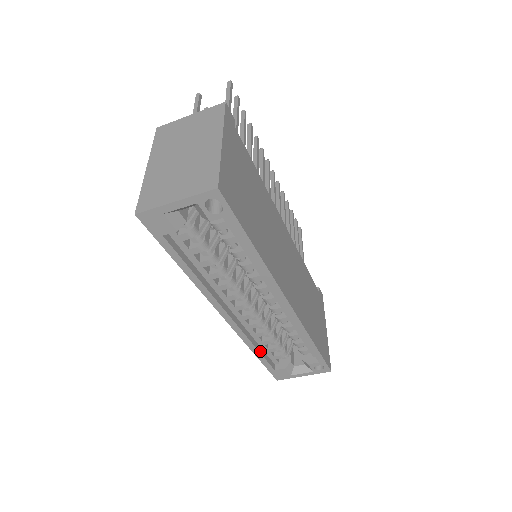
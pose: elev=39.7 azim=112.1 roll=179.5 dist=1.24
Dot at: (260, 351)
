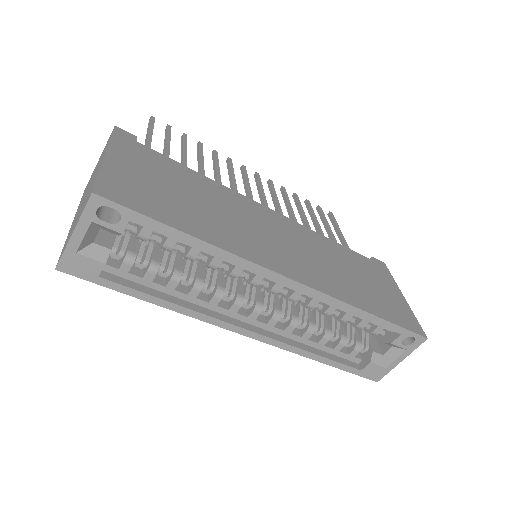
Dot at: (323, 355)
